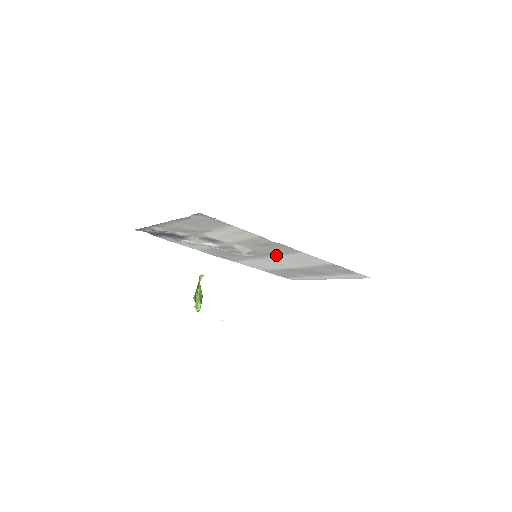
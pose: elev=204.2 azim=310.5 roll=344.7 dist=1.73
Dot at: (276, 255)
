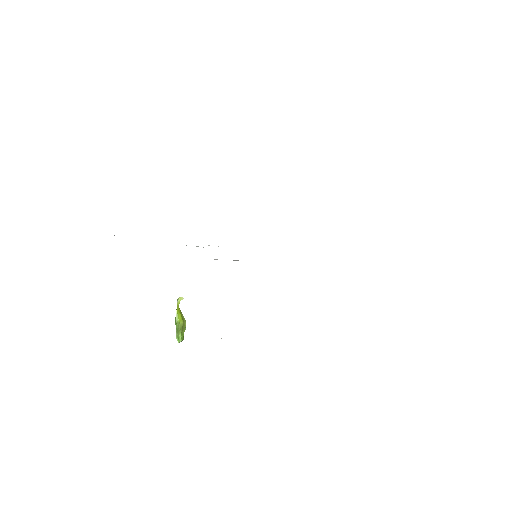
Dot at: occluded
